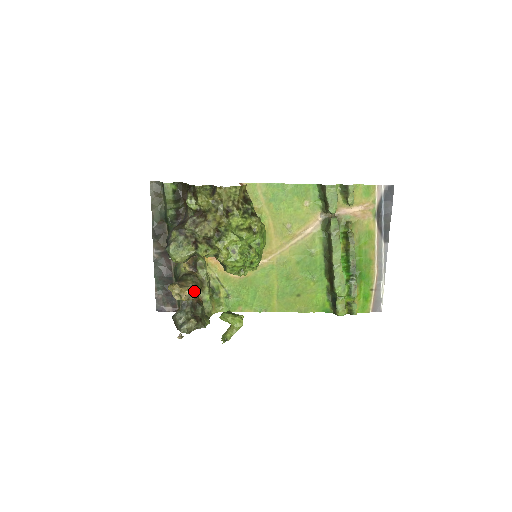
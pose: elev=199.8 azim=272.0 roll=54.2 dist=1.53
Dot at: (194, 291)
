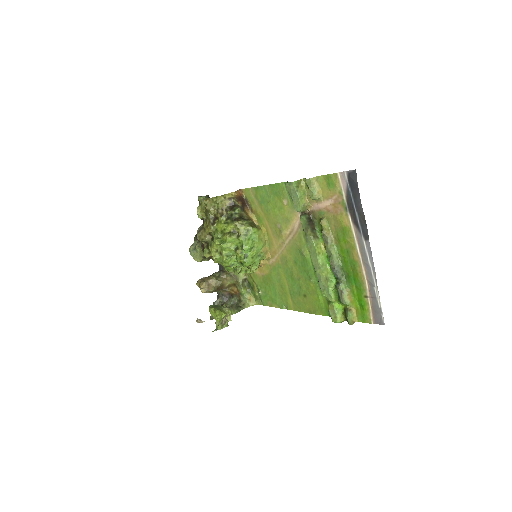
Dot at: (214, 285)
